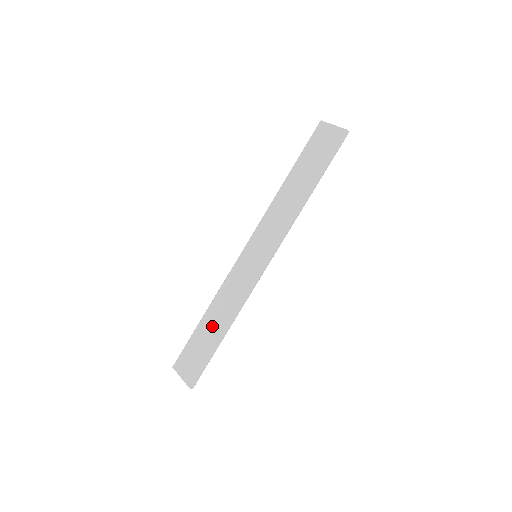
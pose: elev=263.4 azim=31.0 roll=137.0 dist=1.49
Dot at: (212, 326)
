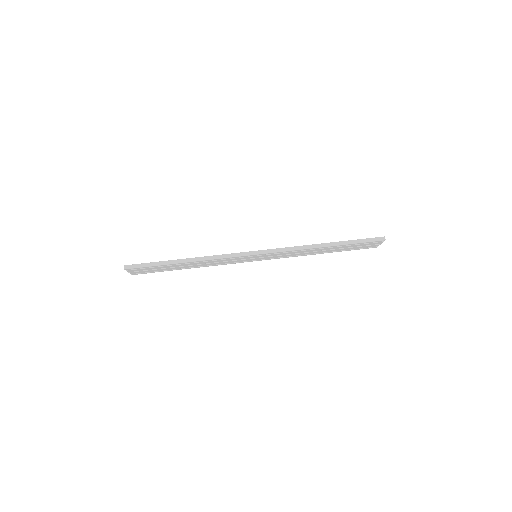
Dot at: occluded
